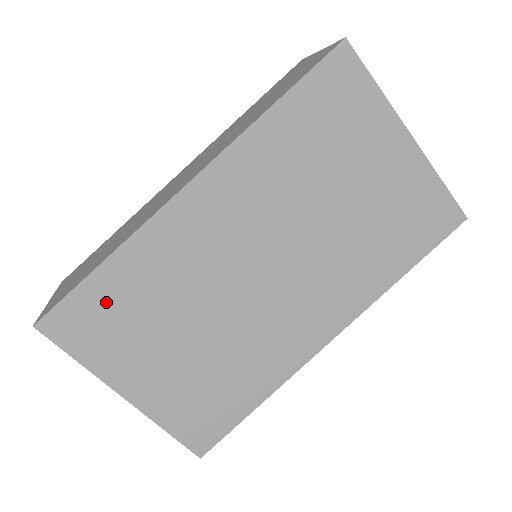
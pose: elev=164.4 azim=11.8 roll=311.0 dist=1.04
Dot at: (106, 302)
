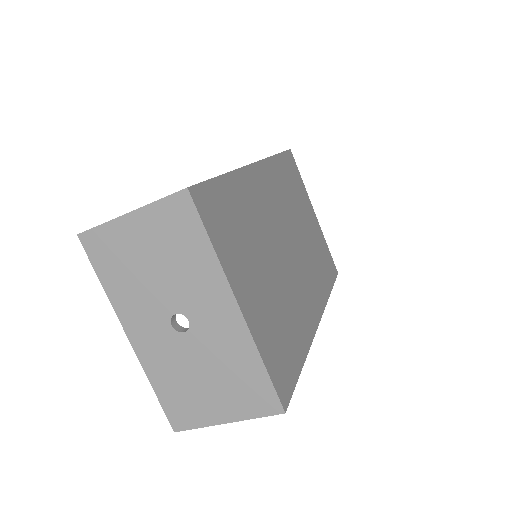
Dot at: (227, 205)
